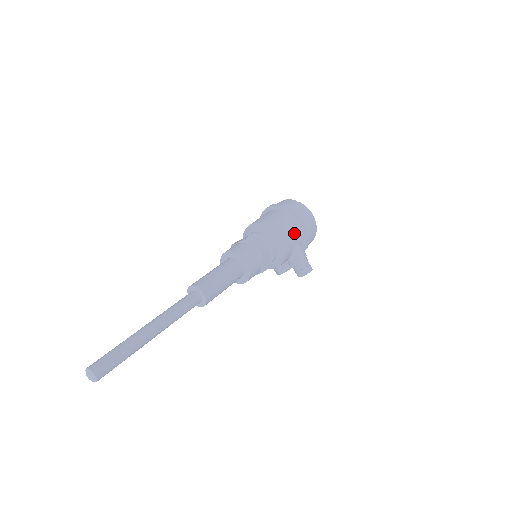
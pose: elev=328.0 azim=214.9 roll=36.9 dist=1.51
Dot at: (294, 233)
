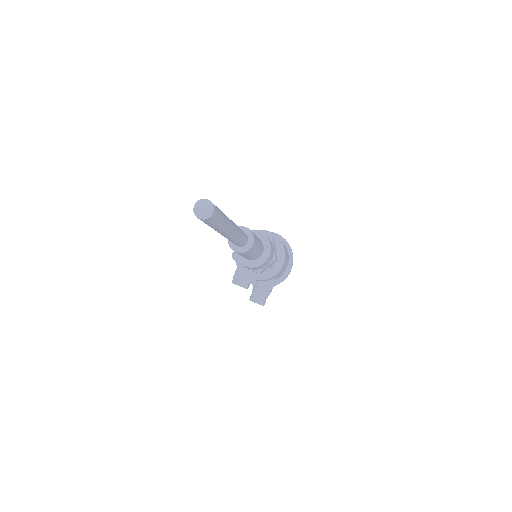
Dot at: (284, 269)
